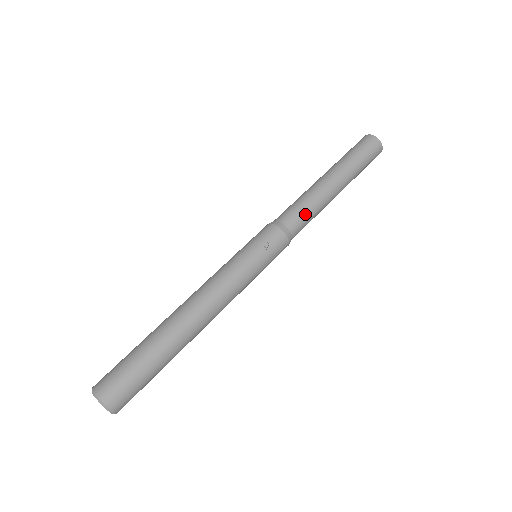
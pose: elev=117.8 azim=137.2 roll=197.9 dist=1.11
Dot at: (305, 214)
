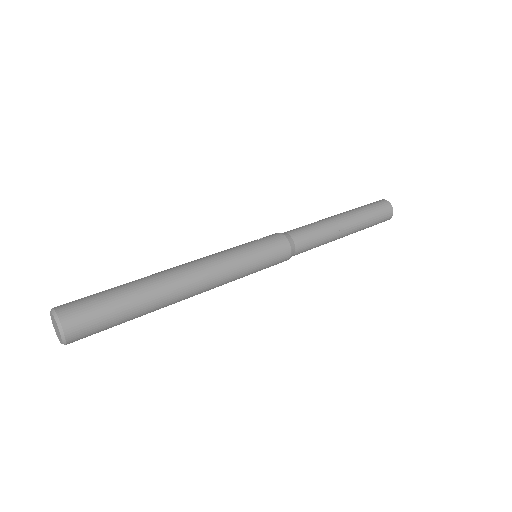
Dot at: (303, 227)
